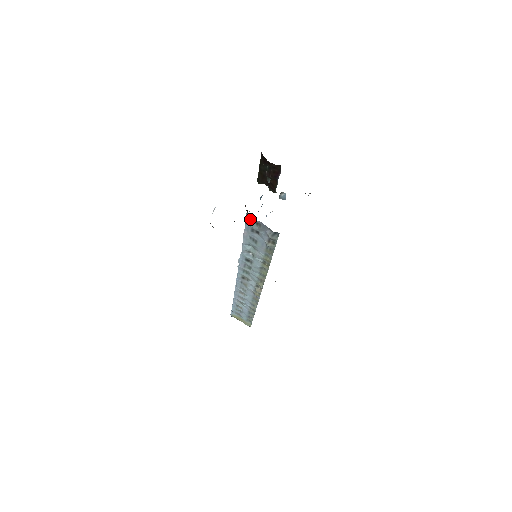
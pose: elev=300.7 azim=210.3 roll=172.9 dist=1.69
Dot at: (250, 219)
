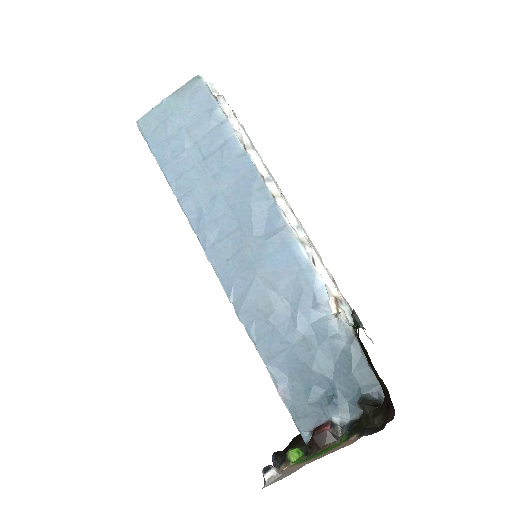
Dot at: (301, 429)
